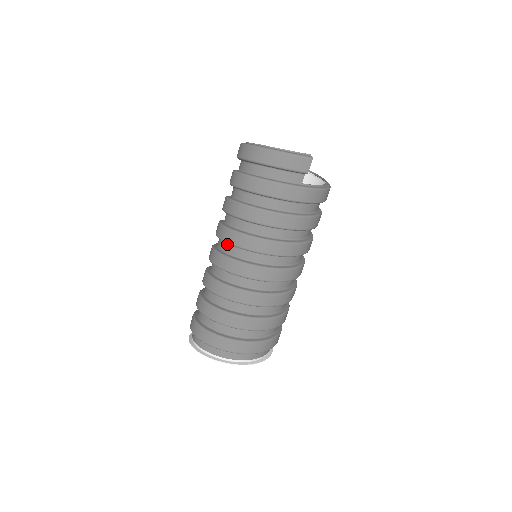
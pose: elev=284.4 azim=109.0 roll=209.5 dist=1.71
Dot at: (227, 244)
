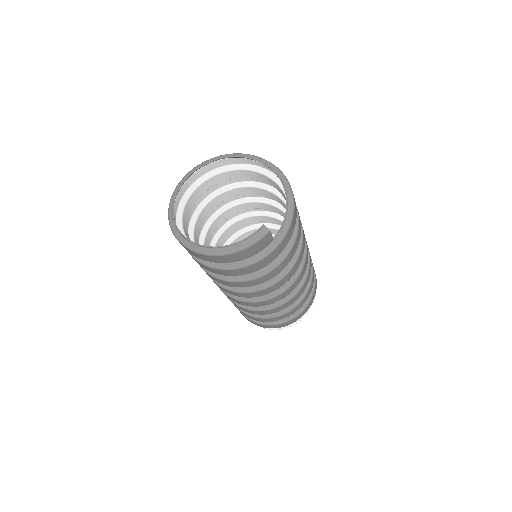
Dot at: occluded
